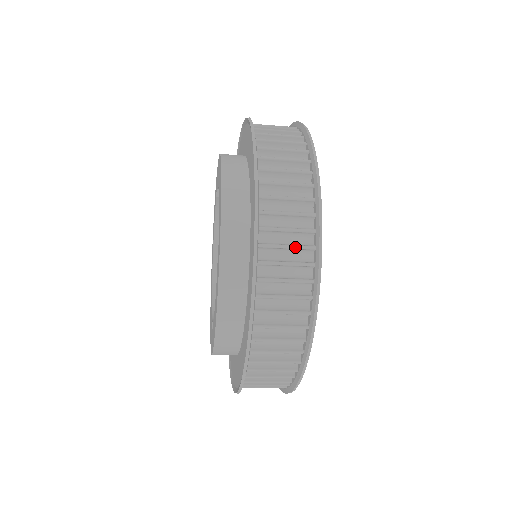
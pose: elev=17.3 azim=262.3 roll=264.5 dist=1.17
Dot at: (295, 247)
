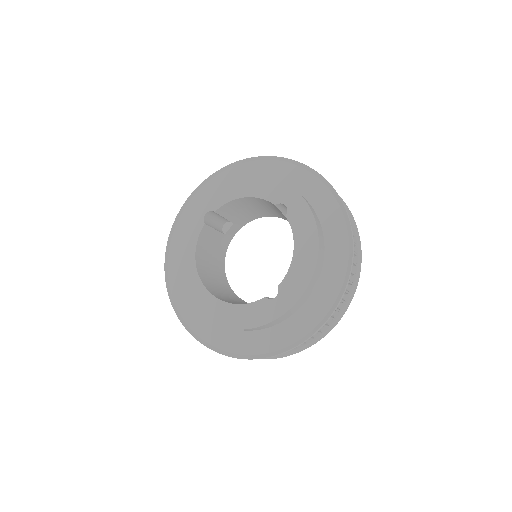
Dot at: occluded
